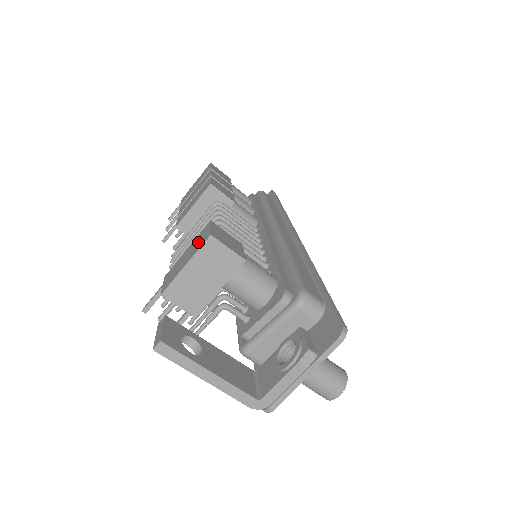
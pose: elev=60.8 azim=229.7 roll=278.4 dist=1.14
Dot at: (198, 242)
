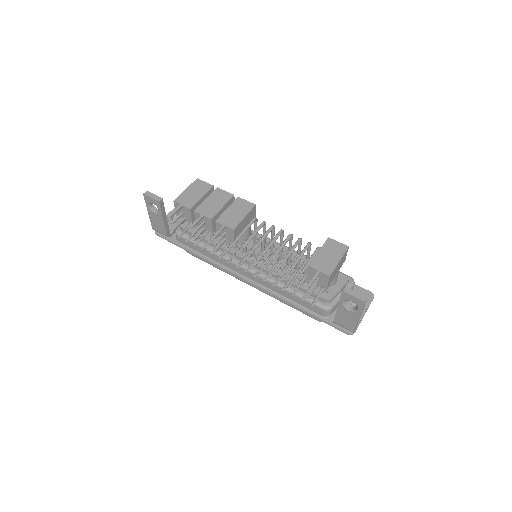
Dot at: (335, 249)
